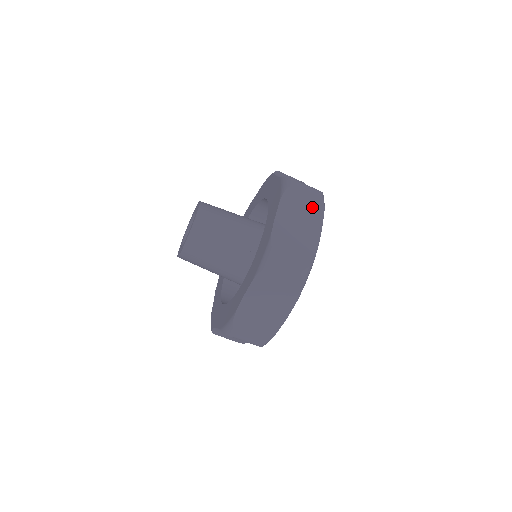
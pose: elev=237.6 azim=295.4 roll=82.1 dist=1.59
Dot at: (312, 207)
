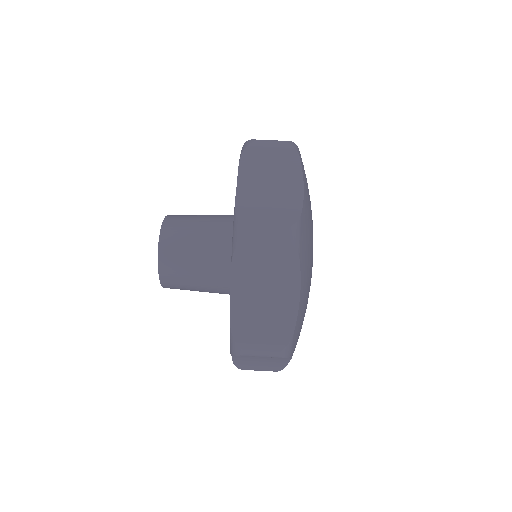
Dot at: occluded
